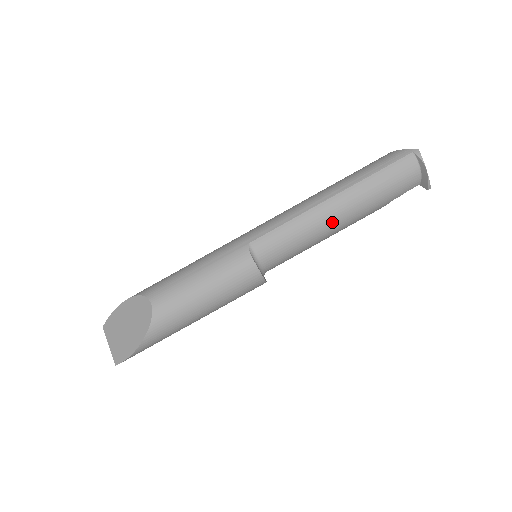
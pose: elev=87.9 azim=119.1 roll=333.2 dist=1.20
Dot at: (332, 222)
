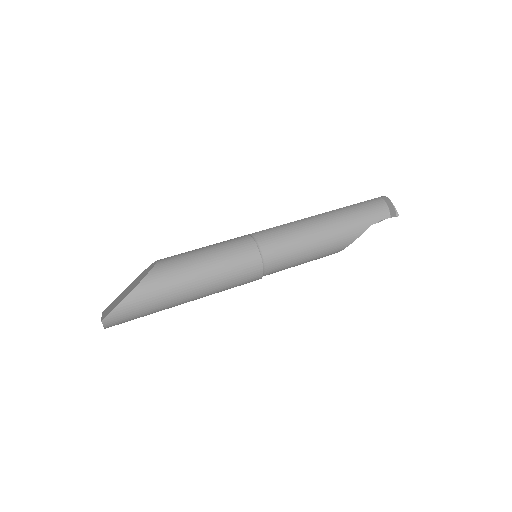
Dot at: (319, 226)
